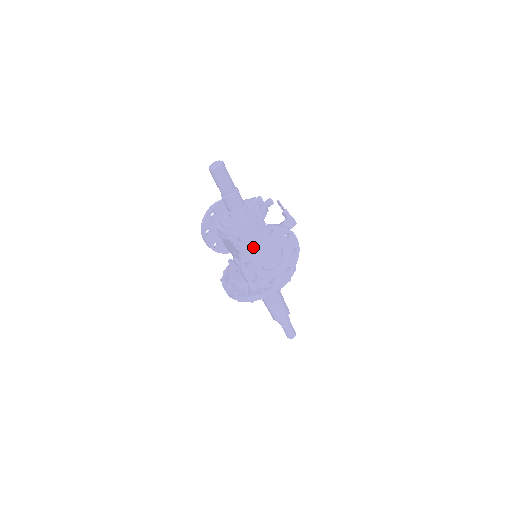
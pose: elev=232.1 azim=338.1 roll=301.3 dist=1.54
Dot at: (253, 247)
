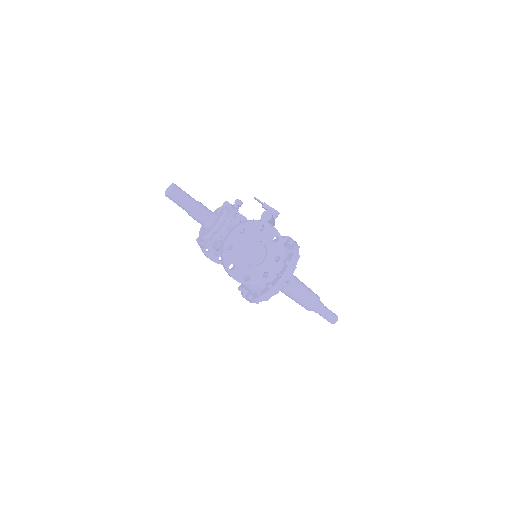
Dot at: (230, 249)
